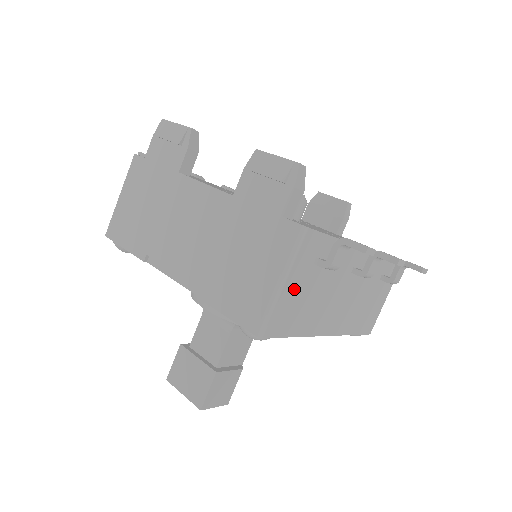
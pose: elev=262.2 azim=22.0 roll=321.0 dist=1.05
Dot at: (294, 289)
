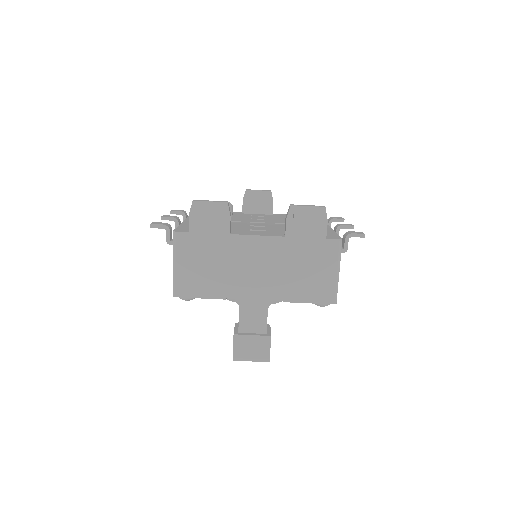
Dot at: occluded
